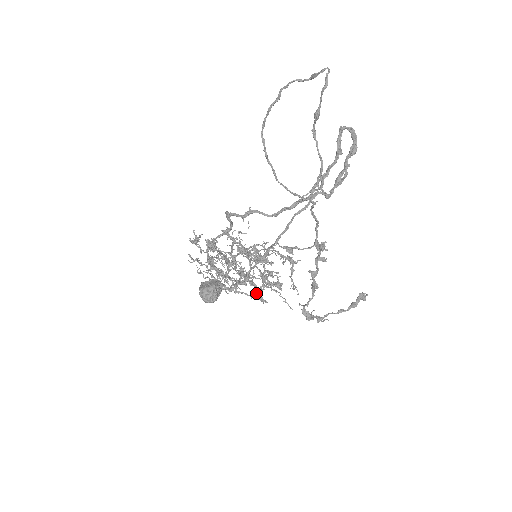
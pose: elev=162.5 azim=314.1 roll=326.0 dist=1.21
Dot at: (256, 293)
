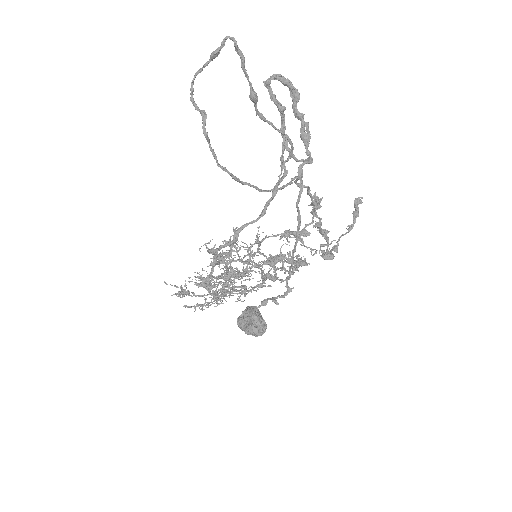
Dot at: occluded
